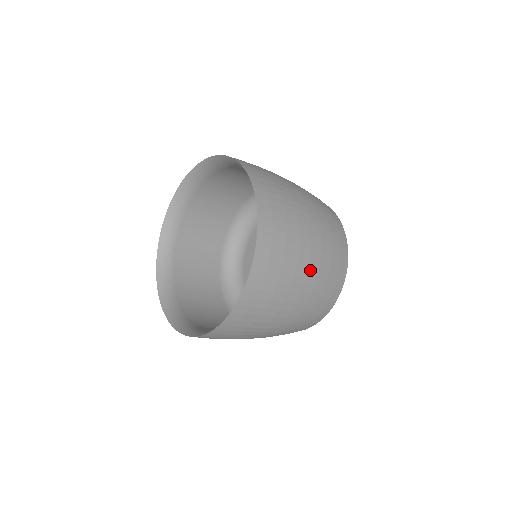
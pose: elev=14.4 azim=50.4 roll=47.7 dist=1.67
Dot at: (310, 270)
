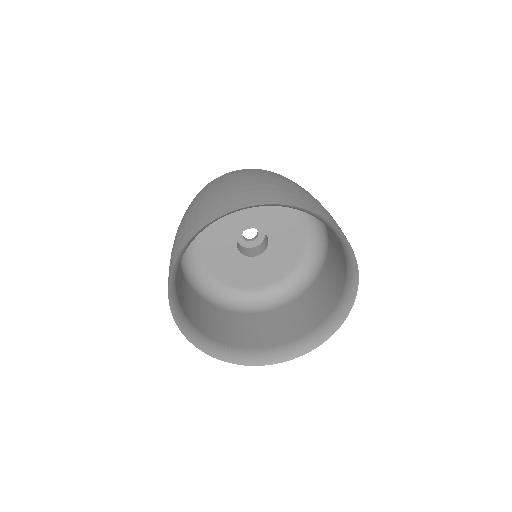
Dot at: occluded
